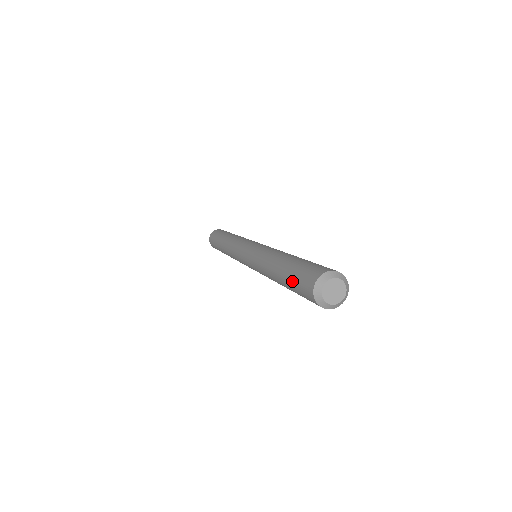
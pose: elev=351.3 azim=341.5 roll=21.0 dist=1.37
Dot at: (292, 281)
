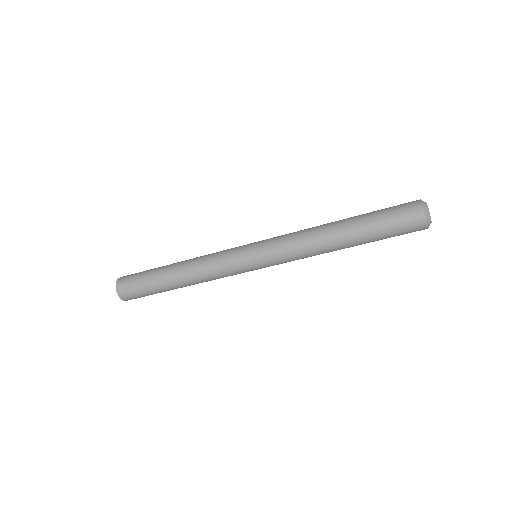
Dot at: (383, 222)
